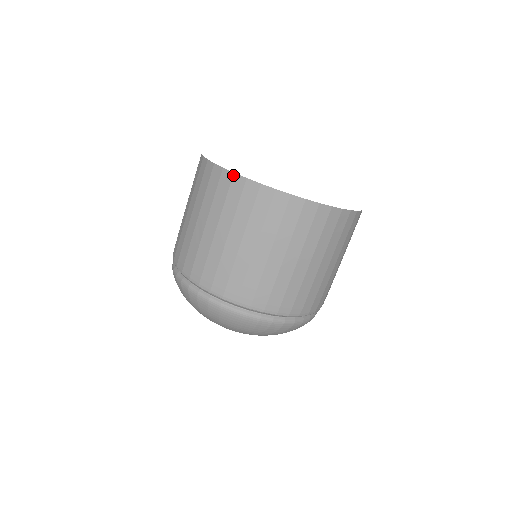
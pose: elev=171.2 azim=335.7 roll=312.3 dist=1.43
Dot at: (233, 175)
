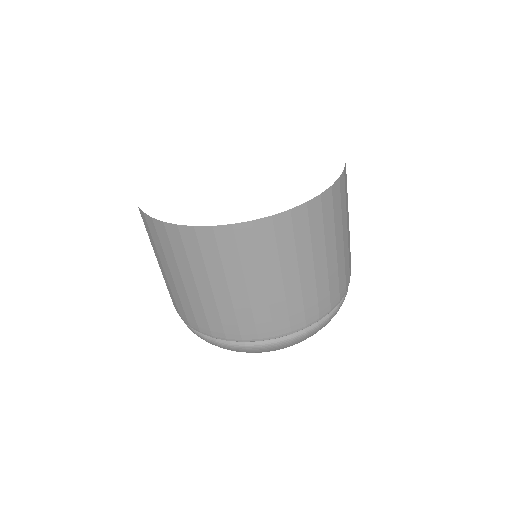
Dot at: occluded
